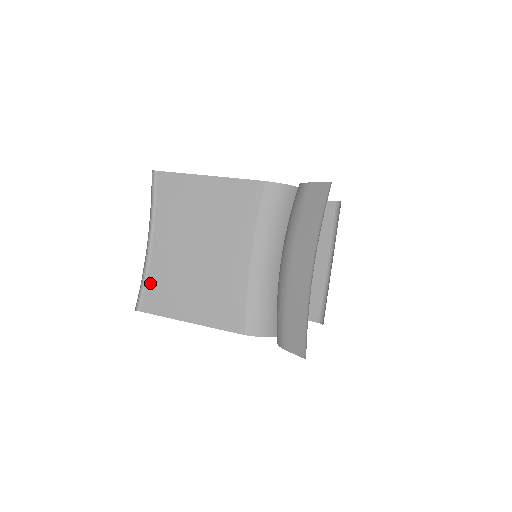
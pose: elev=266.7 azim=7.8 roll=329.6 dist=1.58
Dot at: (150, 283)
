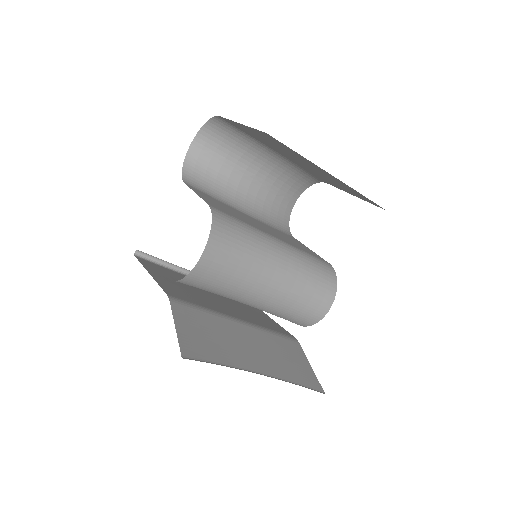
Dot at: occluded
